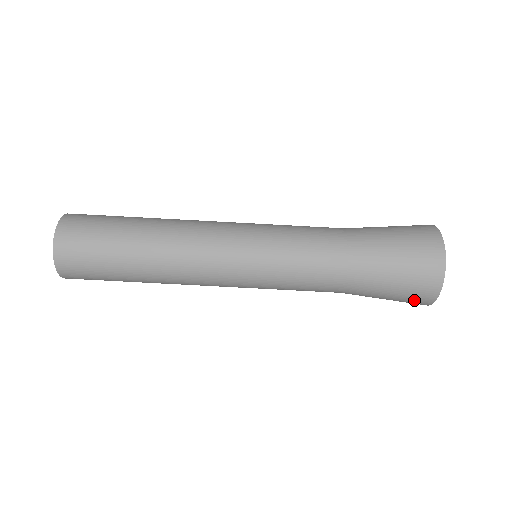
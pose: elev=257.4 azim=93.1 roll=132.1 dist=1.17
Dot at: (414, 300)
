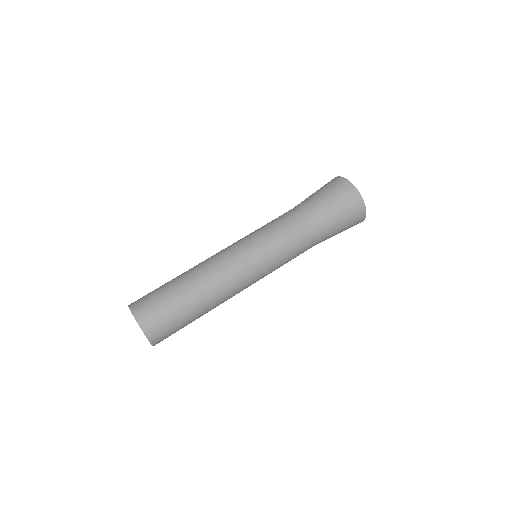
Dot at: (353, 206)
